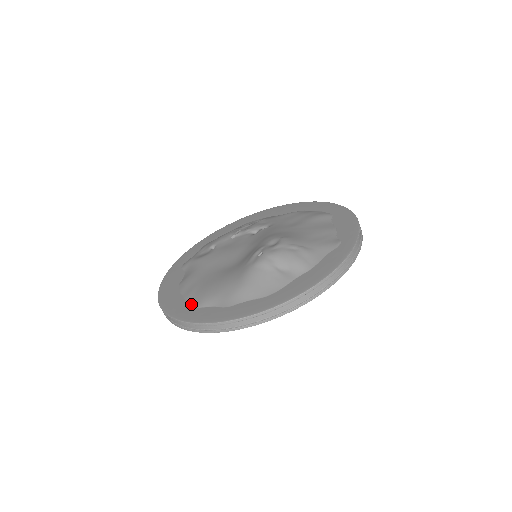
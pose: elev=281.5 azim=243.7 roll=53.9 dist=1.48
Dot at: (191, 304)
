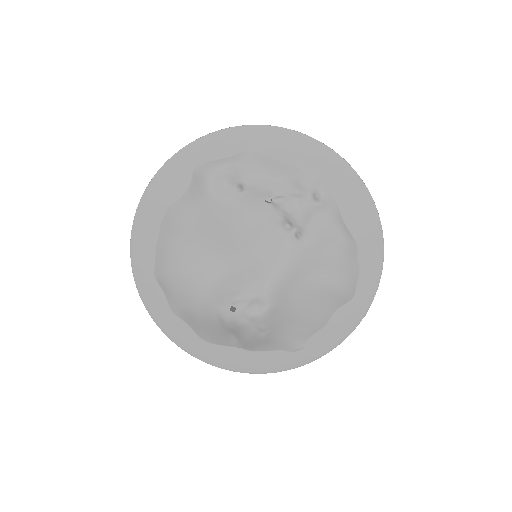
Dot at: (154, 264)
